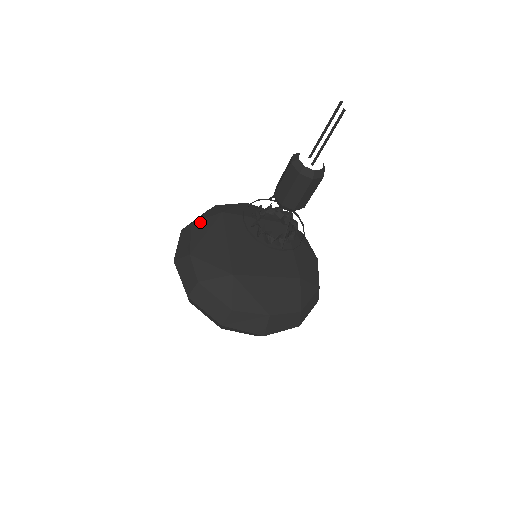
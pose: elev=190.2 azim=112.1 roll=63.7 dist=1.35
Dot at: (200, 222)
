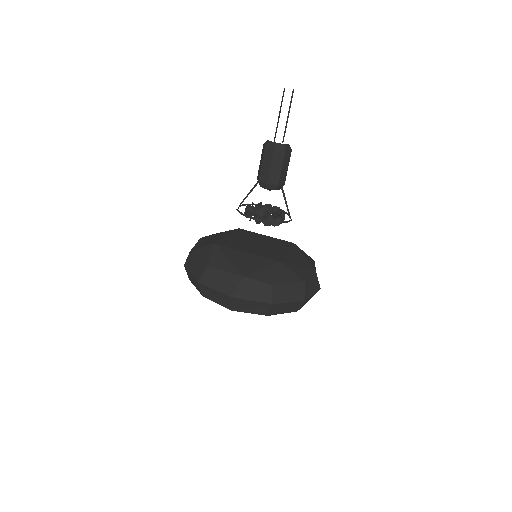
Dot at: (212, 260)
